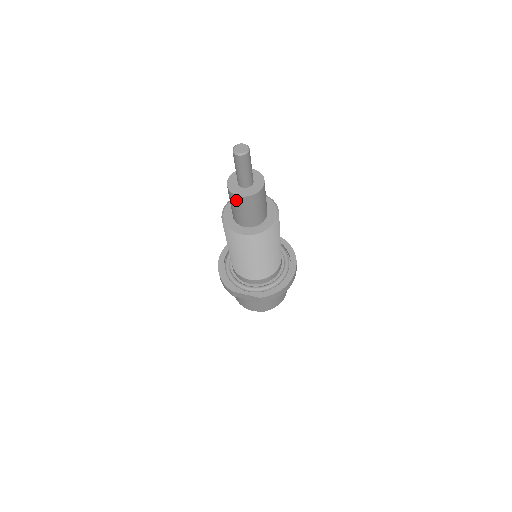
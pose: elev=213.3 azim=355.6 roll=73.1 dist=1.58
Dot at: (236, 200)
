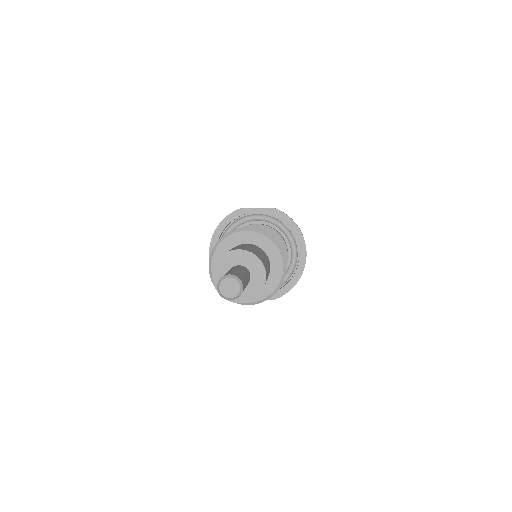
Dot at: occluded
